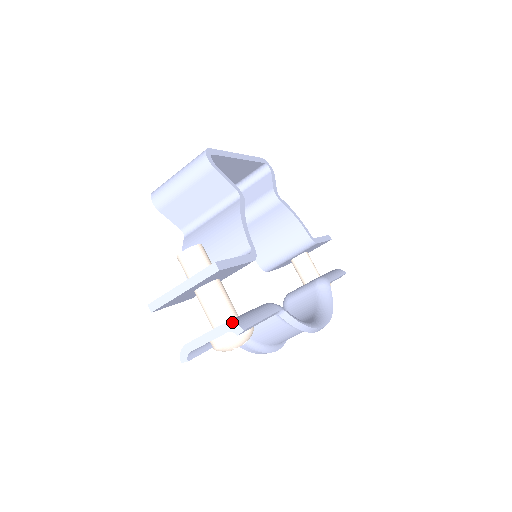
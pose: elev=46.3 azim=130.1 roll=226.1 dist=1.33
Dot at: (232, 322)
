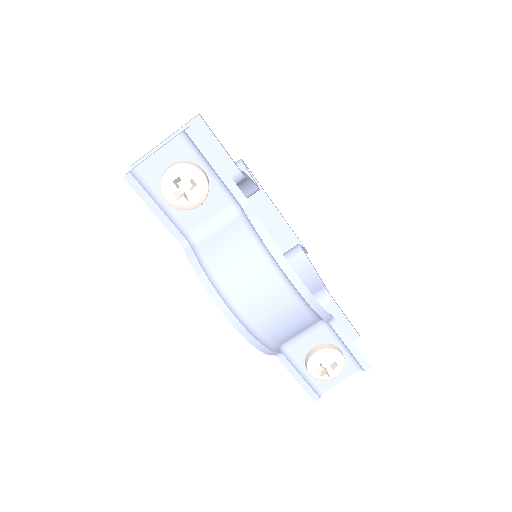
Dot at: occluded
